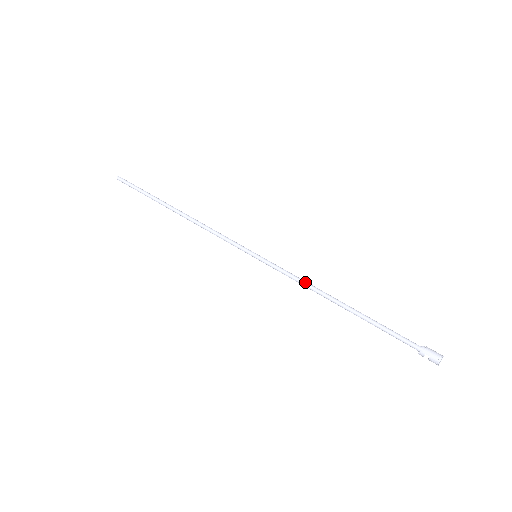
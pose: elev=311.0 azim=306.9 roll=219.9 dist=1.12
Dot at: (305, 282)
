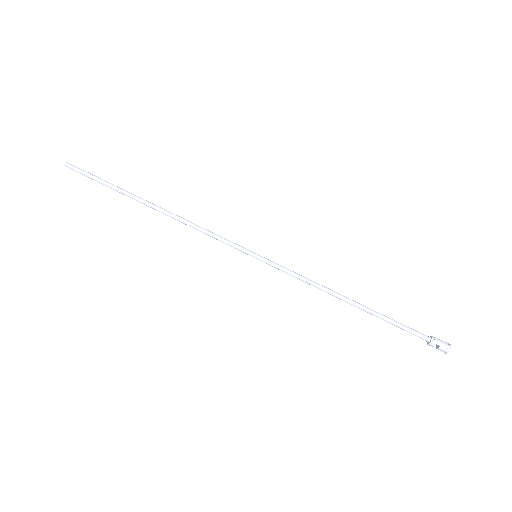
Dot at: (313, 282)
